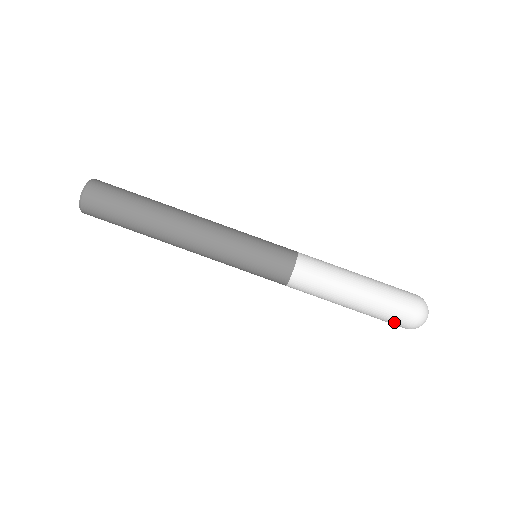
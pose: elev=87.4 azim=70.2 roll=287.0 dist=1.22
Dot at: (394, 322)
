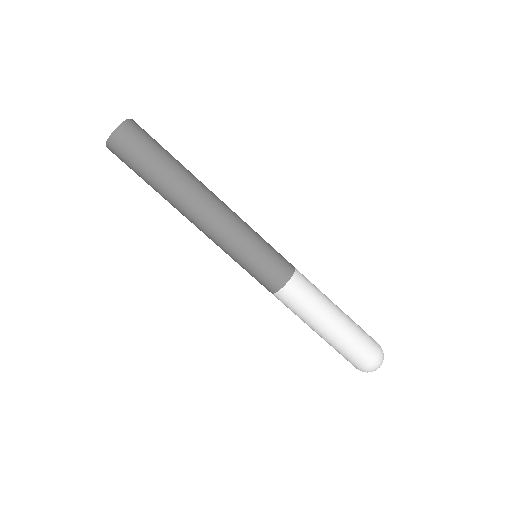
Dot at: (350, 361)
